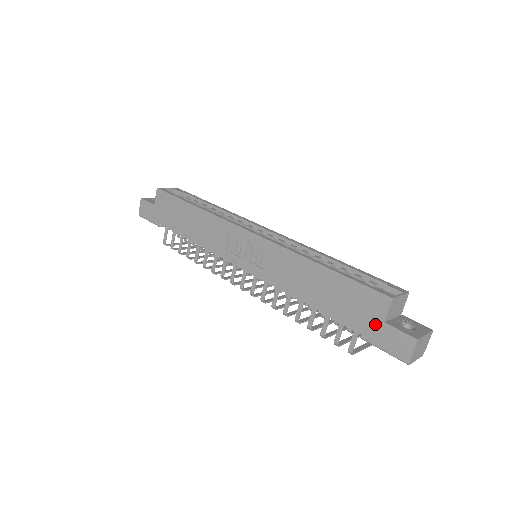
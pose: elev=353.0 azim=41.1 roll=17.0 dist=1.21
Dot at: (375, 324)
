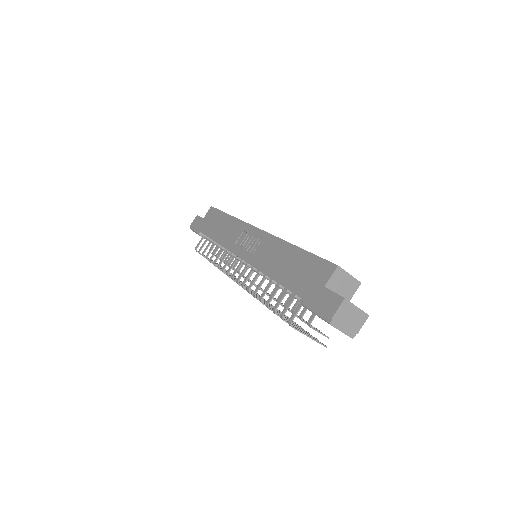
Dot at: (317, 289)
